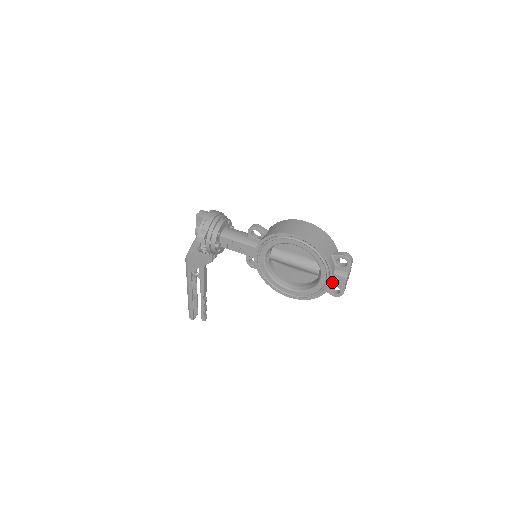
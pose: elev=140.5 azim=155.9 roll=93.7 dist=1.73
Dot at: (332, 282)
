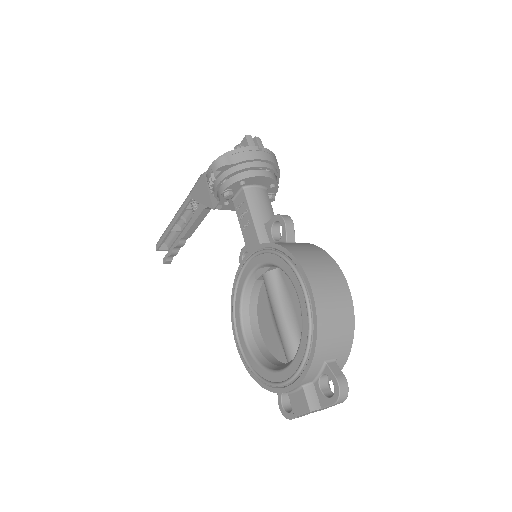
Dot at: (291, 391)
